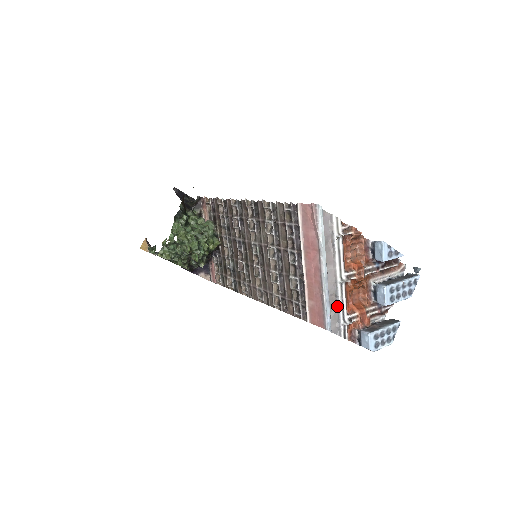
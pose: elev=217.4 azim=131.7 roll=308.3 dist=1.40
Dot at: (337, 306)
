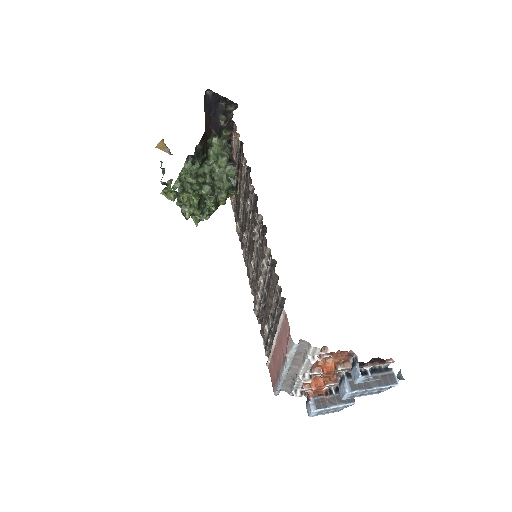
Dot at: (293, 383)
